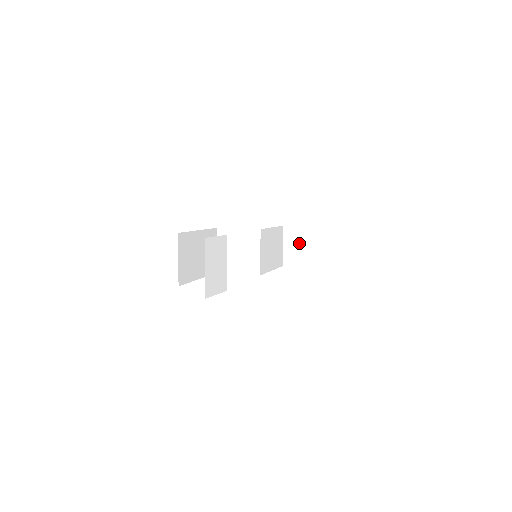
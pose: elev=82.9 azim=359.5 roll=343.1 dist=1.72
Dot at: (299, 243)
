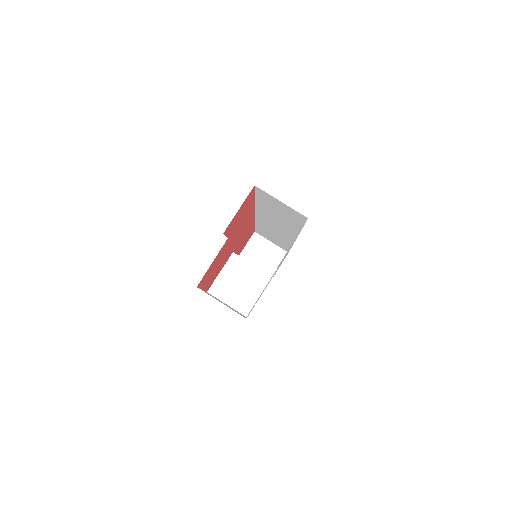
Dot at: (260, 254)
